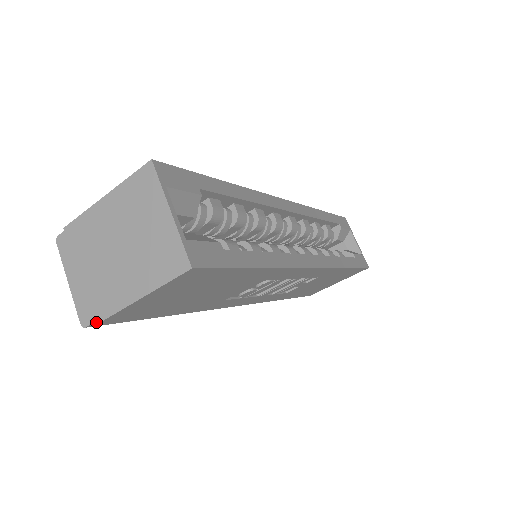
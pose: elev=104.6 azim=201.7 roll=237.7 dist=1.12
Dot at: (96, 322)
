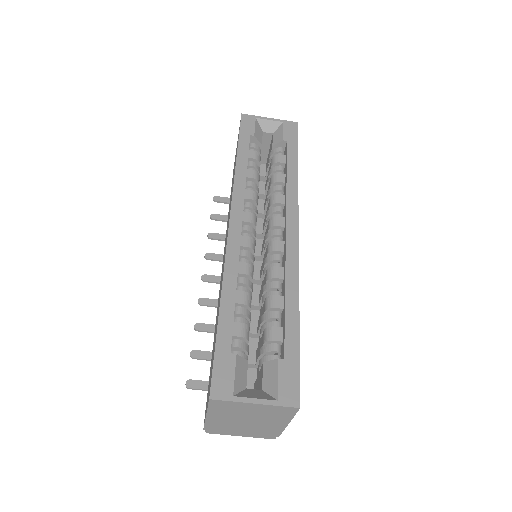
Dot at: (278, 436)
